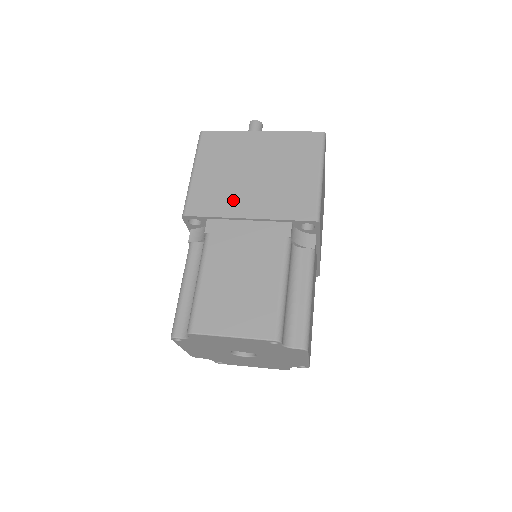
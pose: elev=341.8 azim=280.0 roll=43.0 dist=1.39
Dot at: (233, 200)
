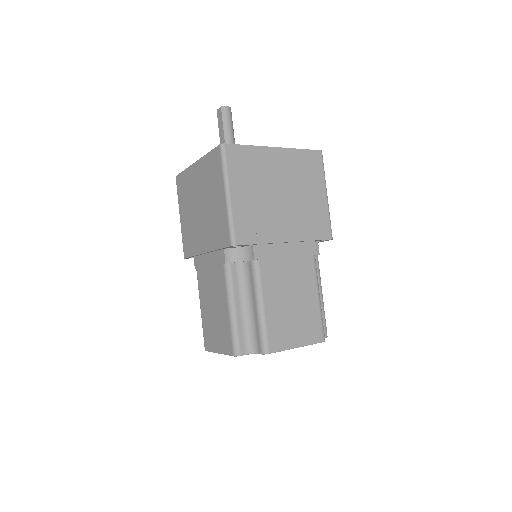
Dot at: (271, 225)
